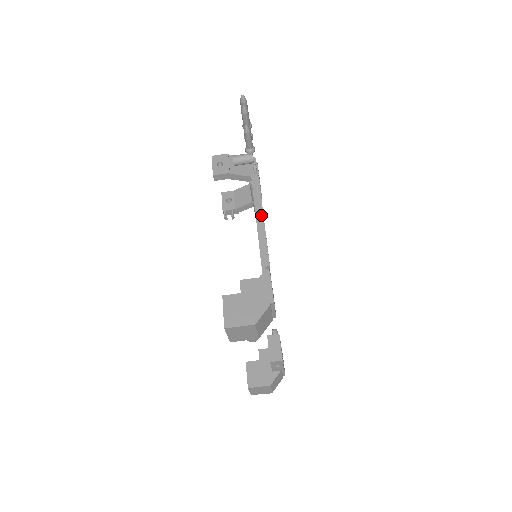
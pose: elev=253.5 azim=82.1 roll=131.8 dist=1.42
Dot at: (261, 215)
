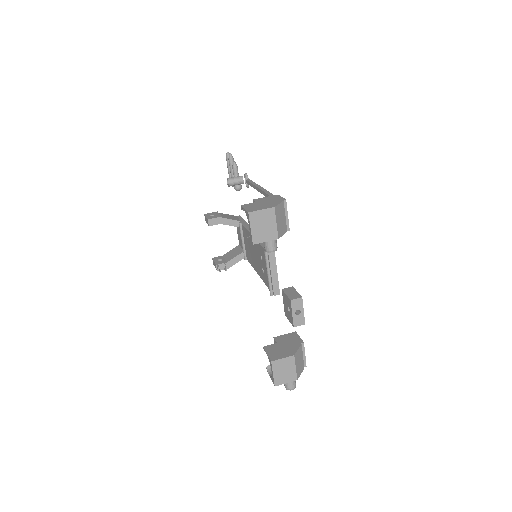
Dot at: (259, 186)
